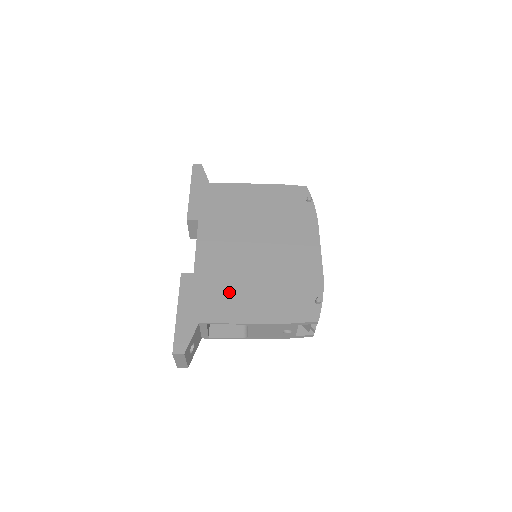
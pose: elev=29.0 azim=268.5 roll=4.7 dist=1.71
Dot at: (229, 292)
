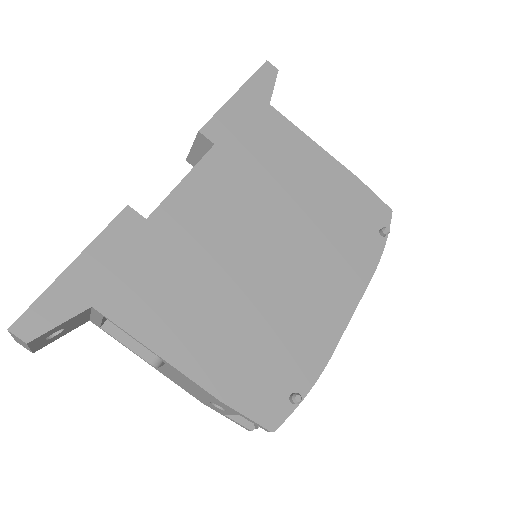
Dot at: (176, 289)
